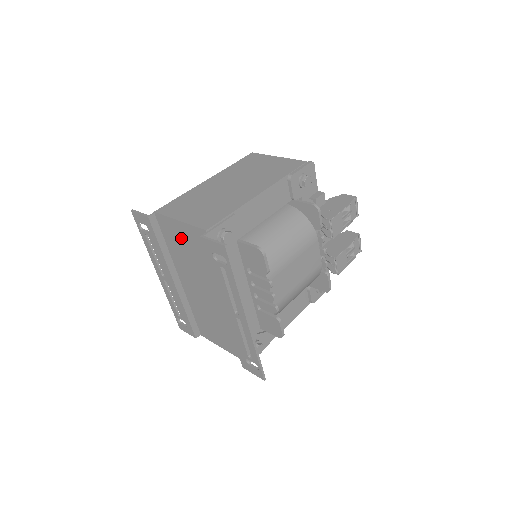
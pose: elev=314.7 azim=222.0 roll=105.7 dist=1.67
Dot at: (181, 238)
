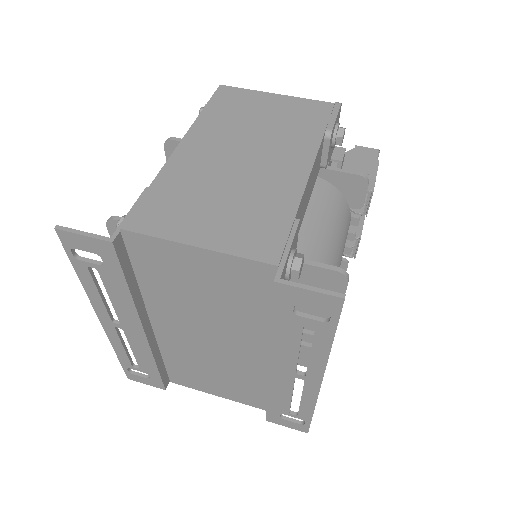
Dot at: (189, 272)
